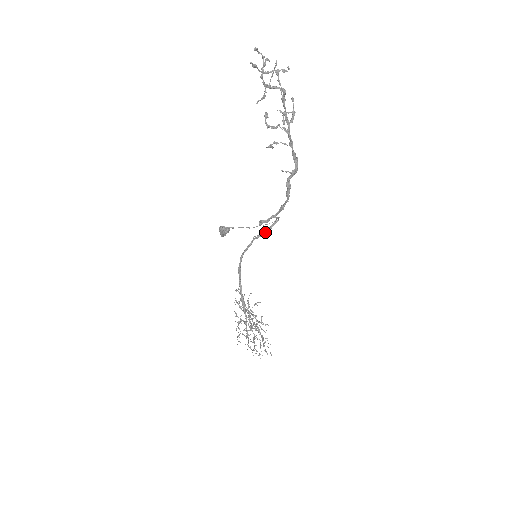
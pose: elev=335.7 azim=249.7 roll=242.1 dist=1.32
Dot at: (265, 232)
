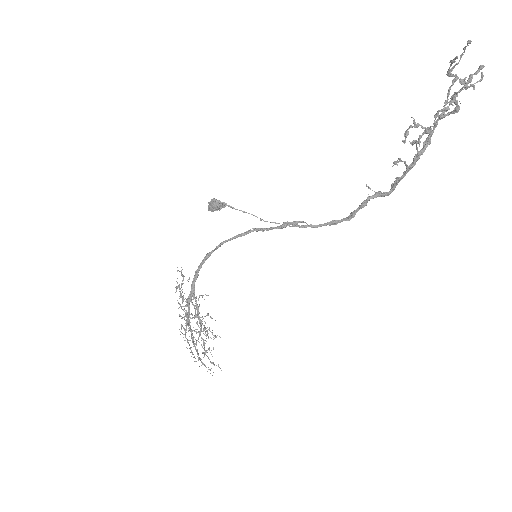
Dot at: (272, 229)
